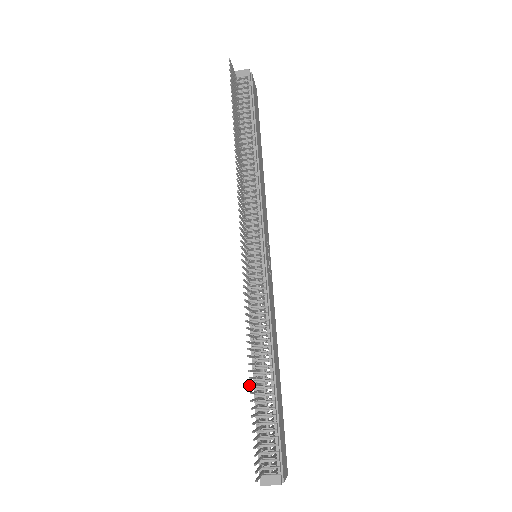
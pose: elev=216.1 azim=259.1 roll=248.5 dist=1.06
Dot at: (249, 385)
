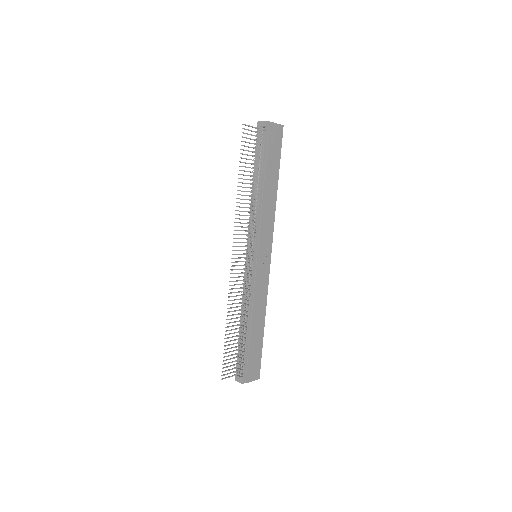
Dot at: (225, 334)
